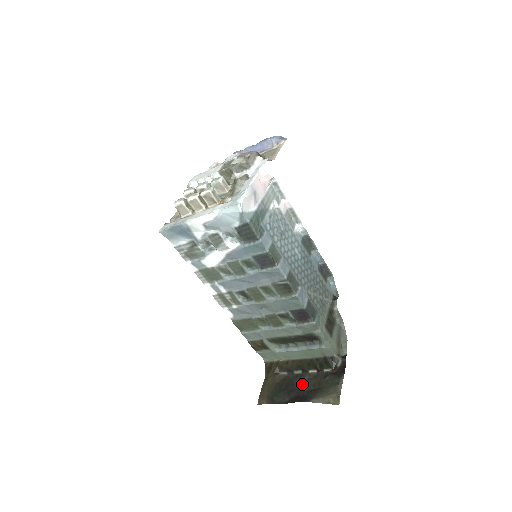
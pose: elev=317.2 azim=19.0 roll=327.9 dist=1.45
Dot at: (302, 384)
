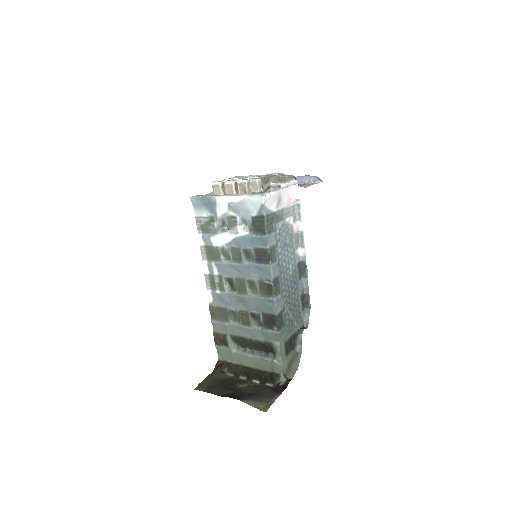
Dot at: (242, 387)
